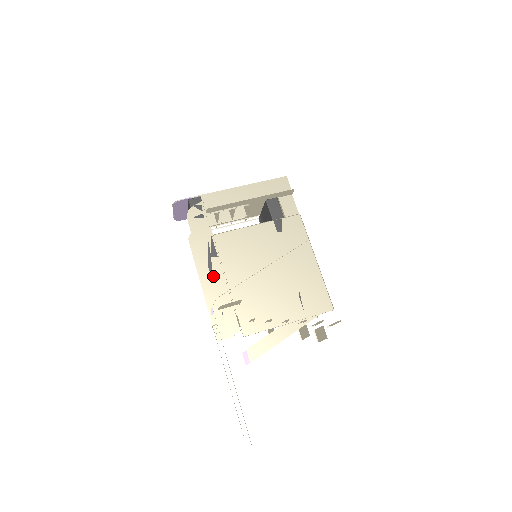
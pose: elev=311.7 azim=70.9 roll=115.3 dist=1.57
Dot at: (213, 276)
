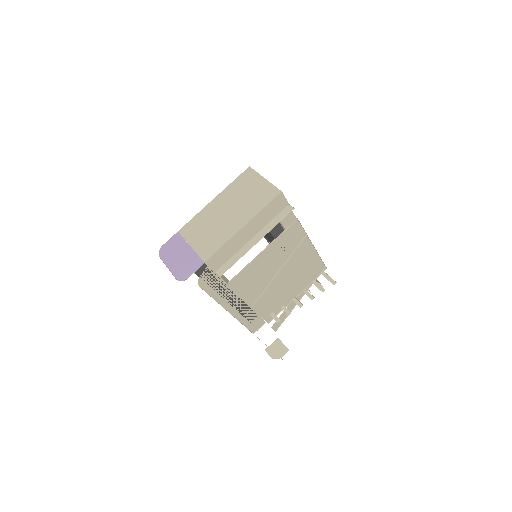
Dot at: (237, 308)
